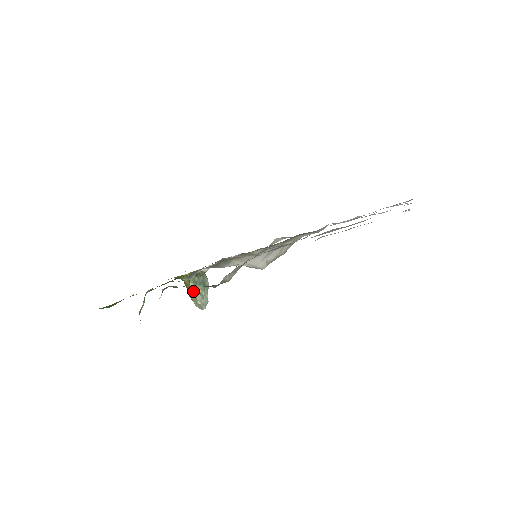
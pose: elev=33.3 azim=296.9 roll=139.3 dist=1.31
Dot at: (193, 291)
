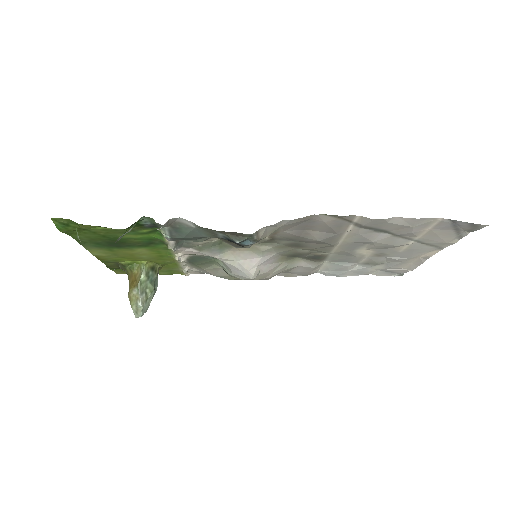
Dot at: (140, 286)
